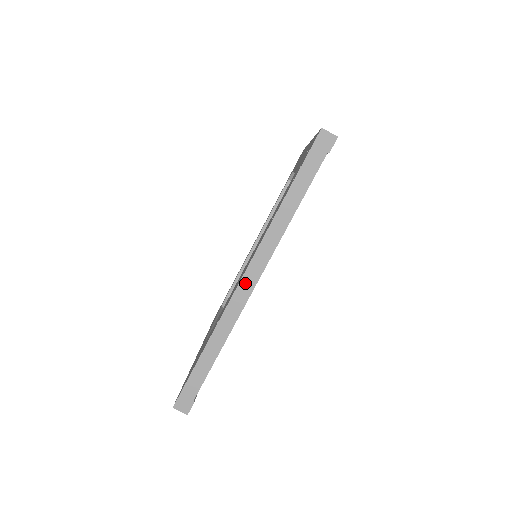
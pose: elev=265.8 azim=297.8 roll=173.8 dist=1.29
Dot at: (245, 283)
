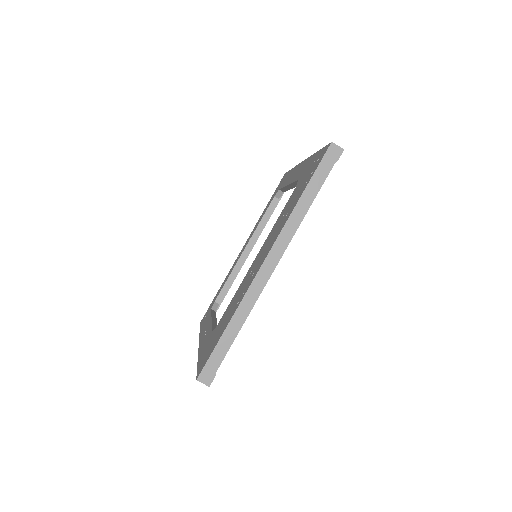
Dot at: (266, 267)
